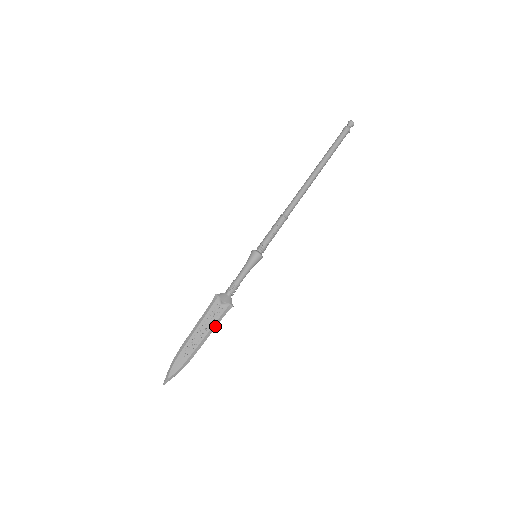
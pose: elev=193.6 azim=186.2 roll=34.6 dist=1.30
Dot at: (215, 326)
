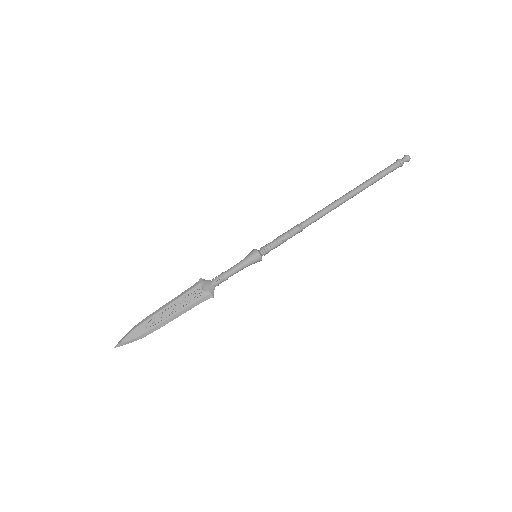
Dot at: (187, 310)
